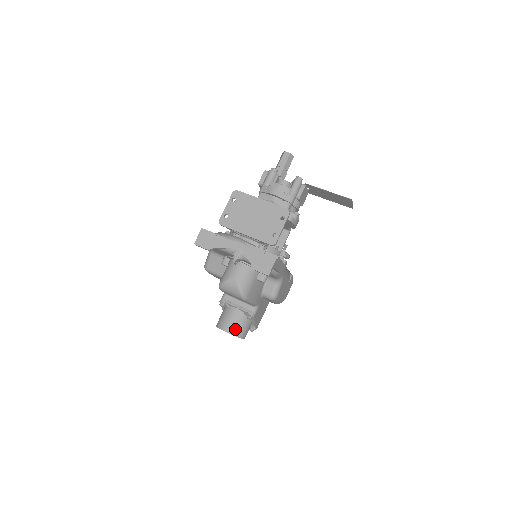
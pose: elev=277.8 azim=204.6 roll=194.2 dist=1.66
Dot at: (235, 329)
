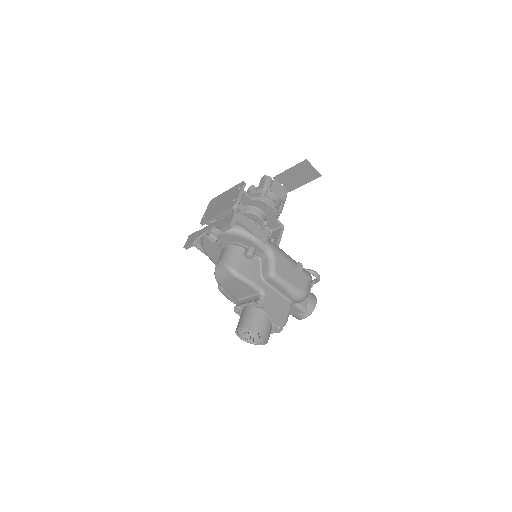
Dot at: (248, 322)
